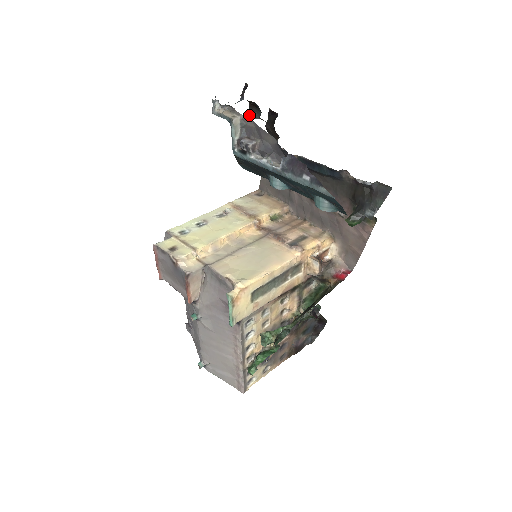
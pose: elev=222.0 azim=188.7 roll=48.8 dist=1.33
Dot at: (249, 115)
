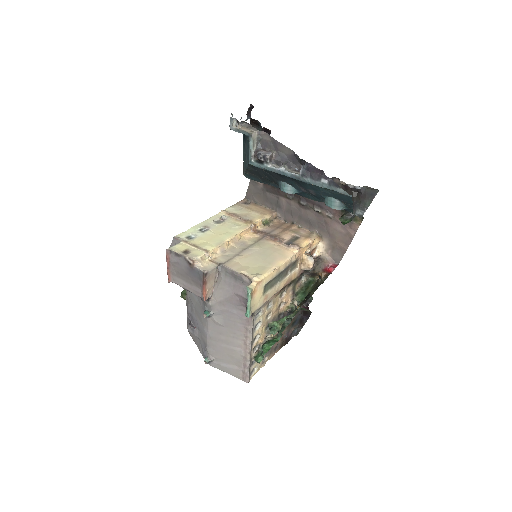
Dot at: occluded
